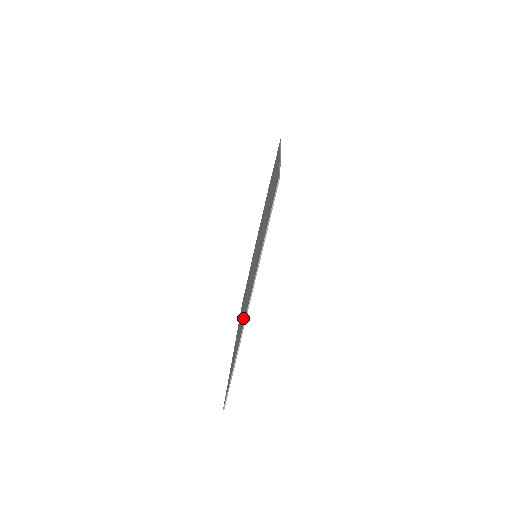
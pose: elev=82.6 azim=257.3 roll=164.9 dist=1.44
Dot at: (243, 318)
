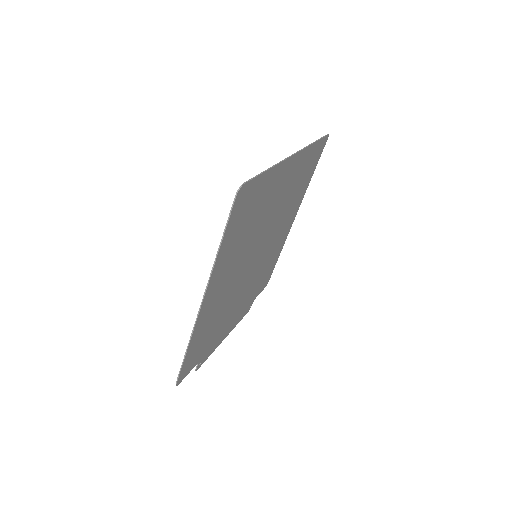
Dot at: (268, 196)
